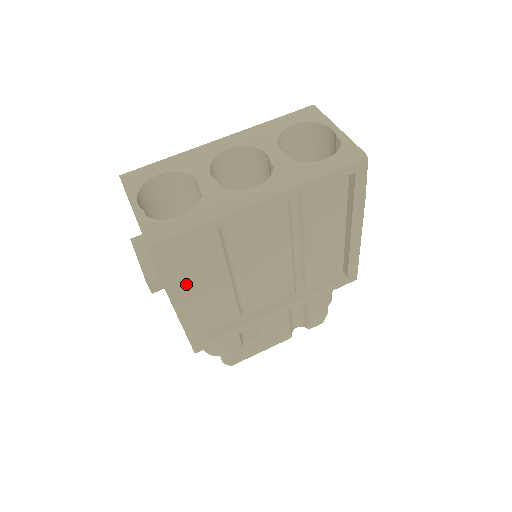
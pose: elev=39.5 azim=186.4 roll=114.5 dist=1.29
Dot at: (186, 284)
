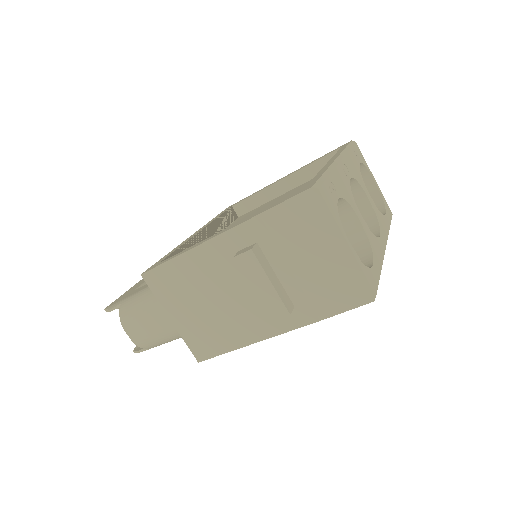
Dot at: occluded
